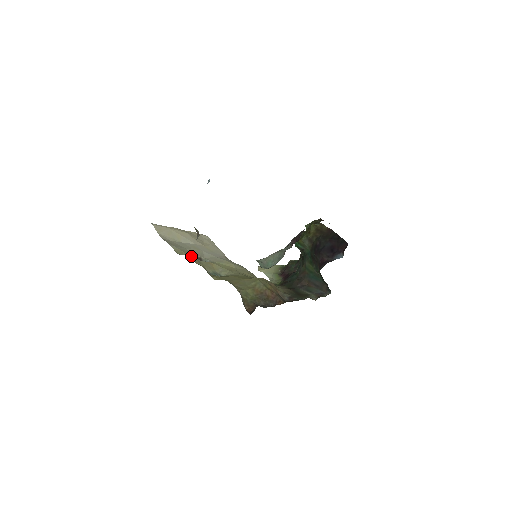
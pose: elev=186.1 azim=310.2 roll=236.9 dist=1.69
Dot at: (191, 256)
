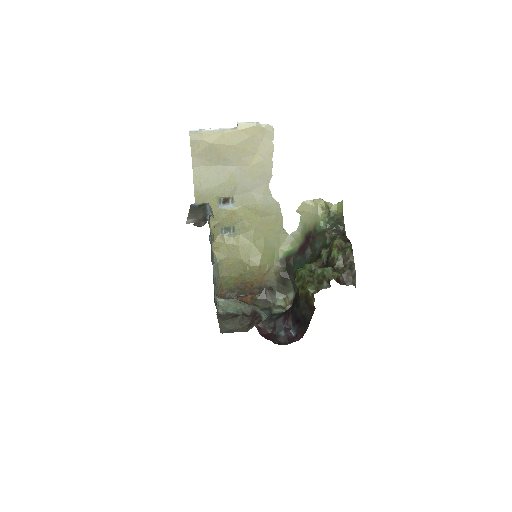
Dot at: (212, 205)
